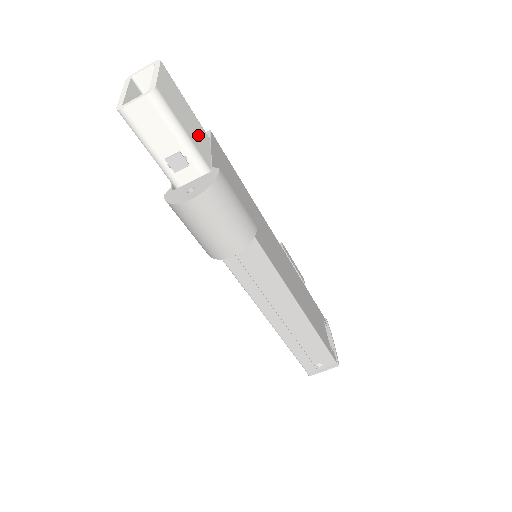
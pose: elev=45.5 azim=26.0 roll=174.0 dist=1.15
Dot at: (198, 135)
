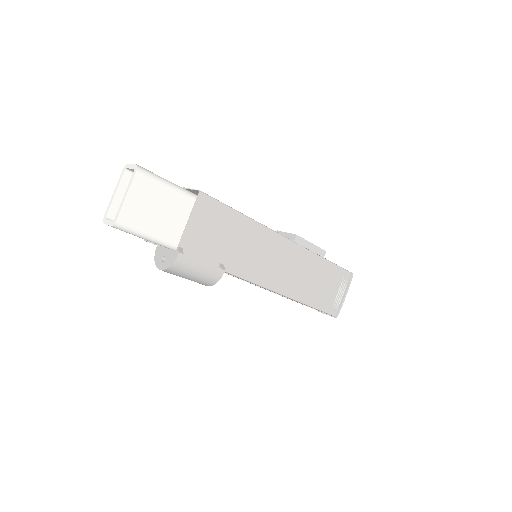
Dot at: (173, 217)
